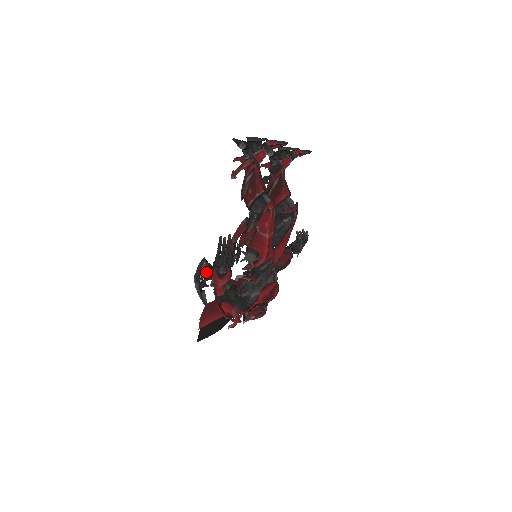
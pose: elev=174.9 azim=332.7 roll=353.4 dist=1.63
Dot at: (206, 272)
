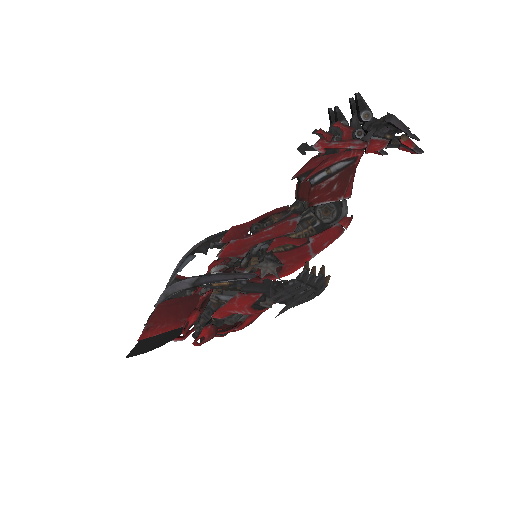
Dot at: (224, 282)
